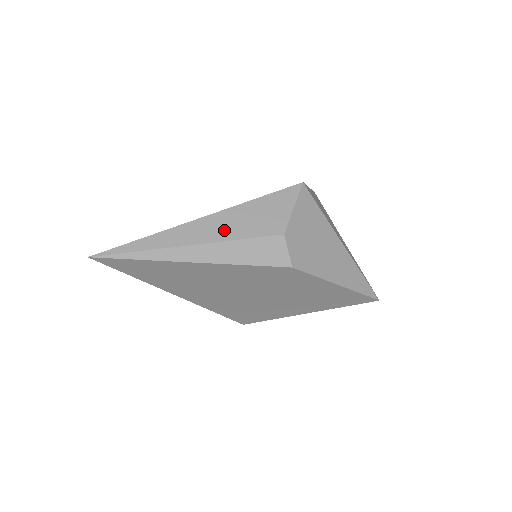
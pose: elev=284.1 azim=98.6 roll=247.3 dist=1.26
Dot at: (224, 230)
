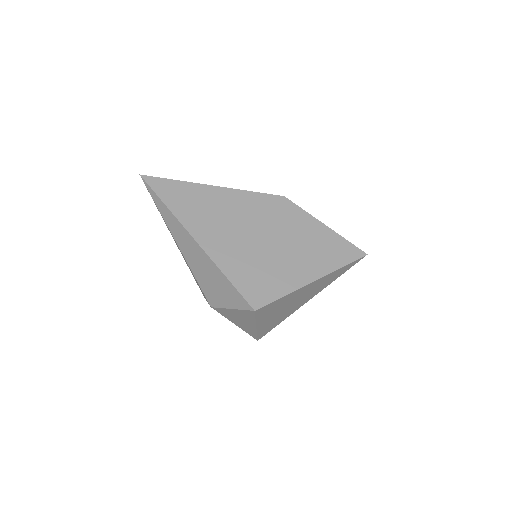
Dot at: occluded
